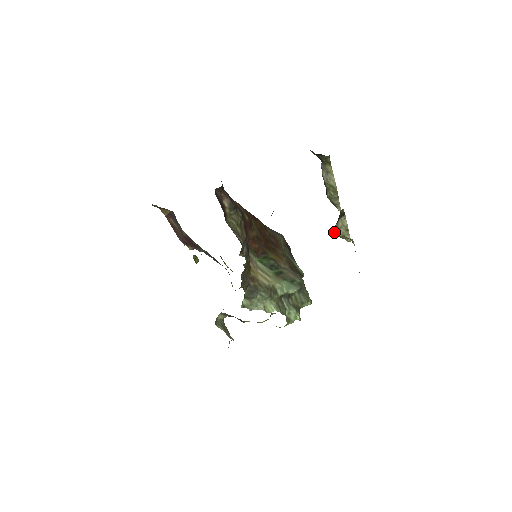
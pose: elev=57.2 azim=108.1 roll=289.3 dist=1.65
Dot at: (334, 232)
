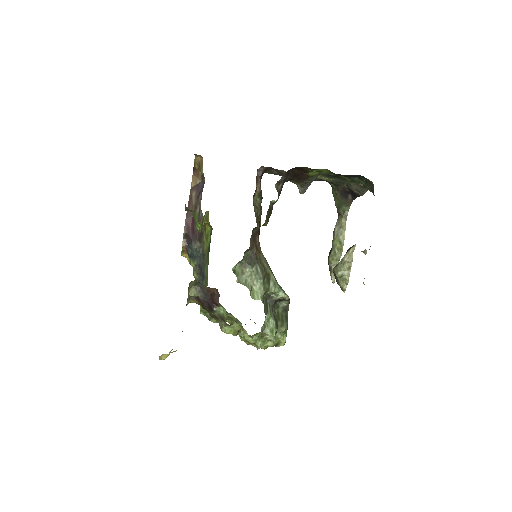
Dot at: (336, 267)
